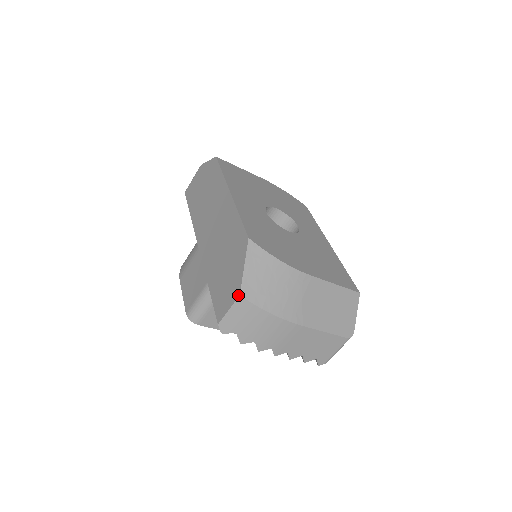
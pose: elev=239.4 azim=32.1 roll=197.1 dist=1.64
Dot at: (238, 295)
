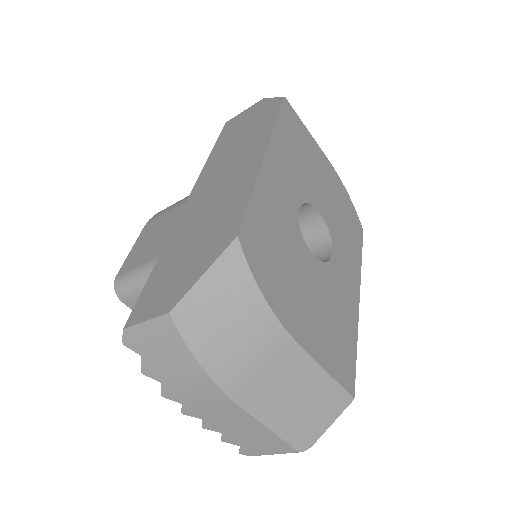
Dot at: (168, 310)
